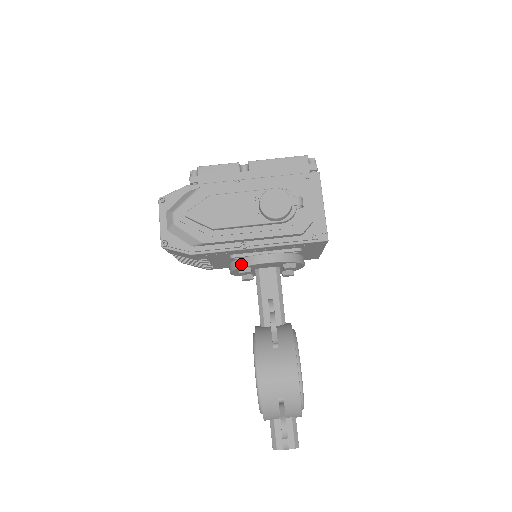
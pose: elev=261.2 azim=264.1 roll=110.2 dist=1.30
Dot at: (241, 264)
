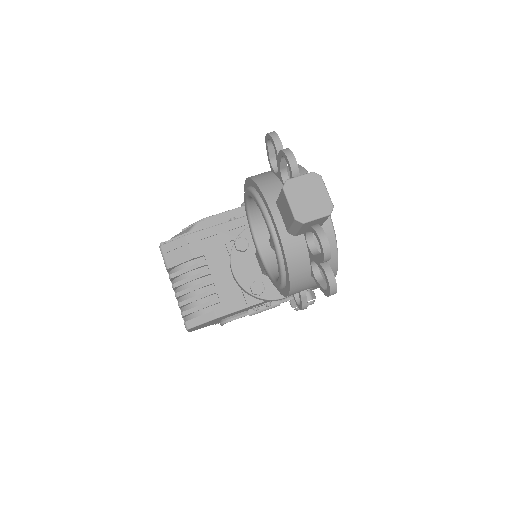
Dot at: (236, 239)
